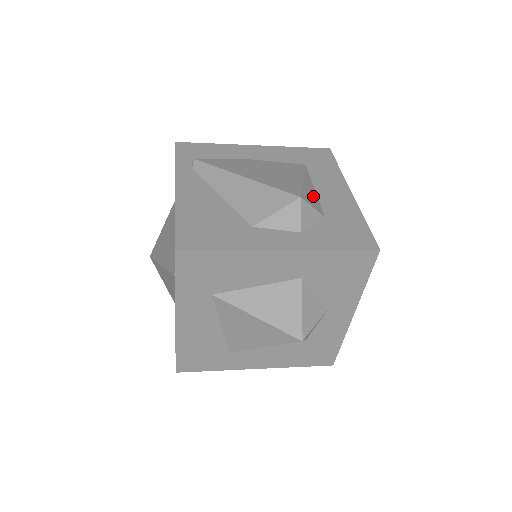
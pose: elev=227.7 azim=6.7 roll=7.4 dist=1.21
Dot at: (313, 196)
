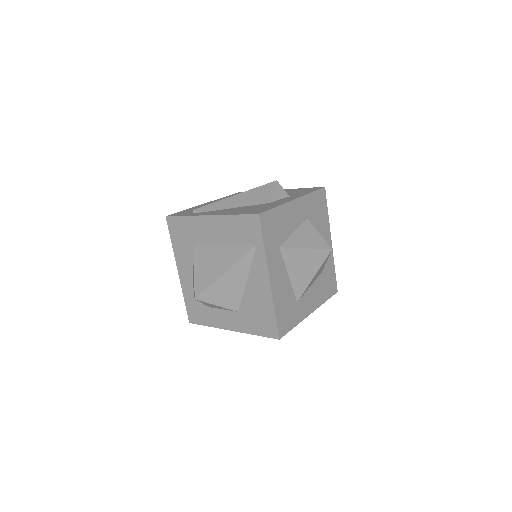
Dot at: occluded
